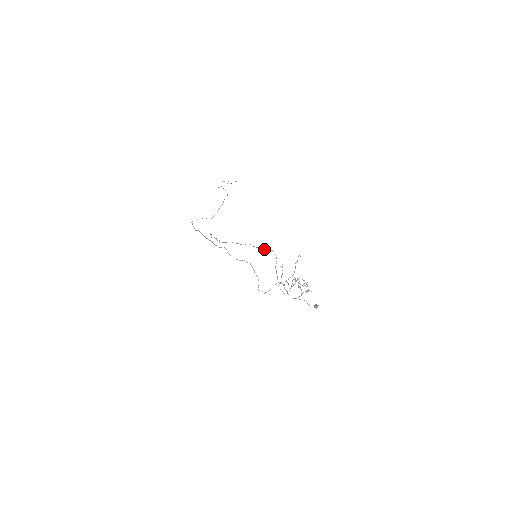
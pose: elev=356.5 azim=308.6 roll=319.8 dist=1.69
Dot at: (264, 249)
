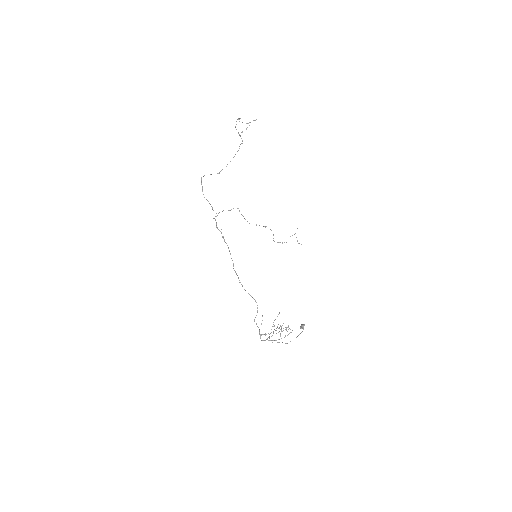
Dot at: (248, 293)
